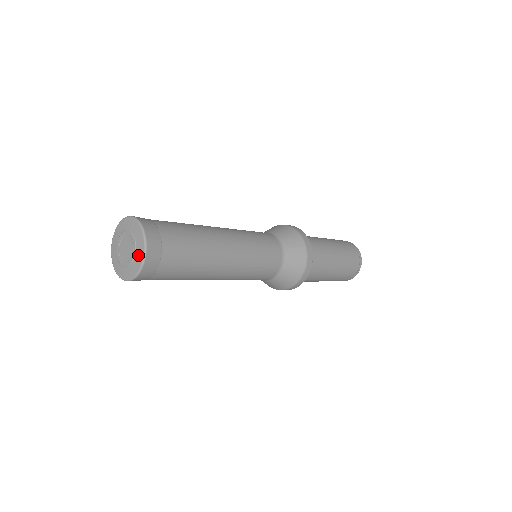
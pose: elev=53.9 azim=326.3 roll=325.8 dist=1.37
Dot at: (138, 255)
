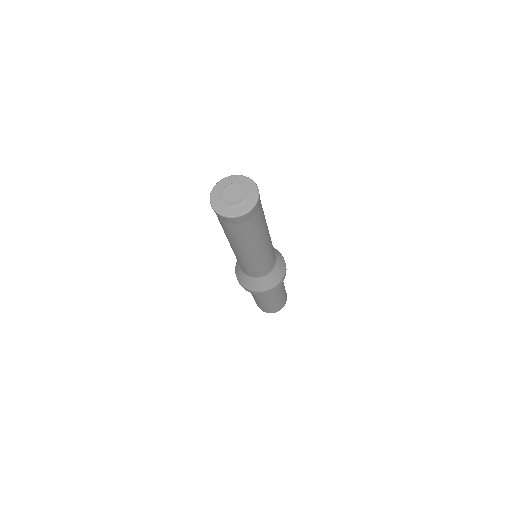
Dot at: (245, 206)
